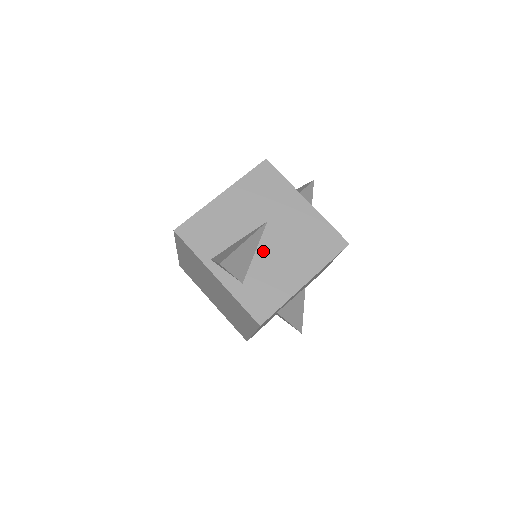
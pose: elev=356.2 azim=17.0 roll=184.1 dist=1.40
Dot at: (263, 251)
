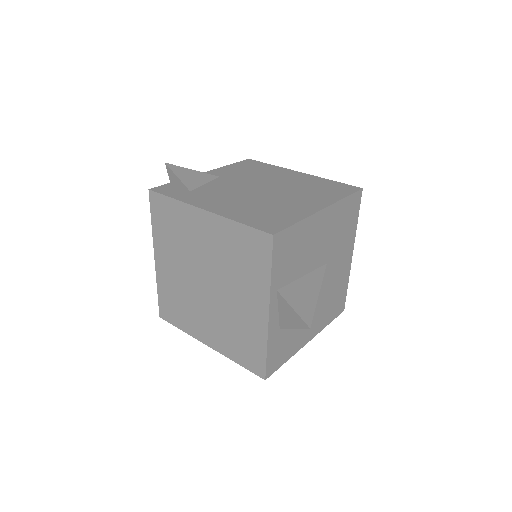
Dot at: occluded
